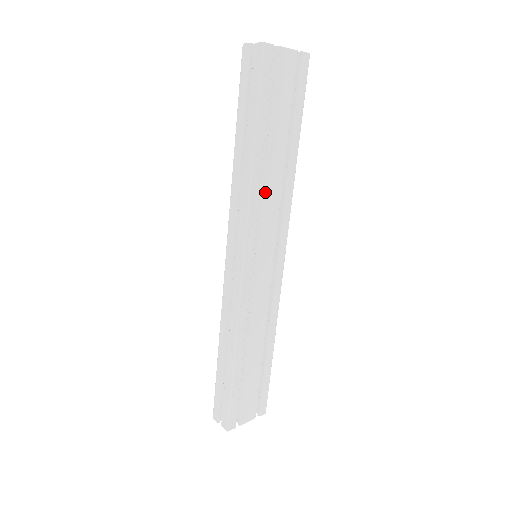
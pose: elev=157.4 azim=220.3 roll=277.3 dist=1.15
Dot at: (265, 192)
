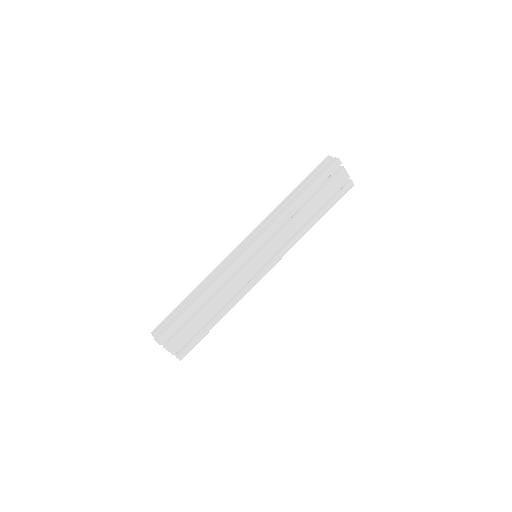
Dot at: (288, 223)
